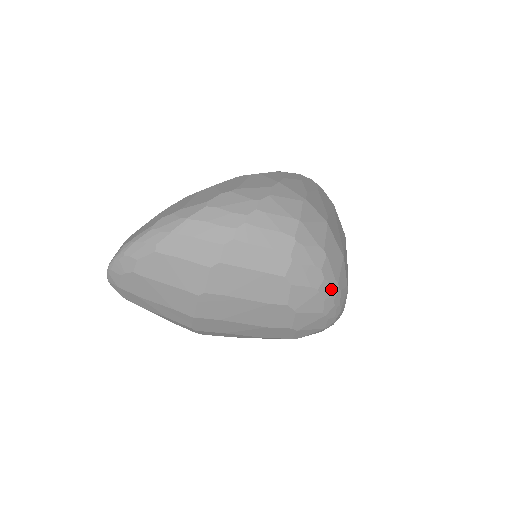
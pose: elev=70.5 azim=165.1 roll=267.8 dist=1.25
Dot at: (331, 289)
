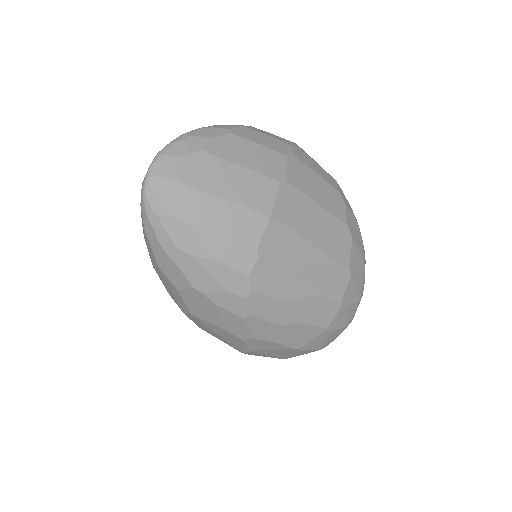
Dot at: occluded
